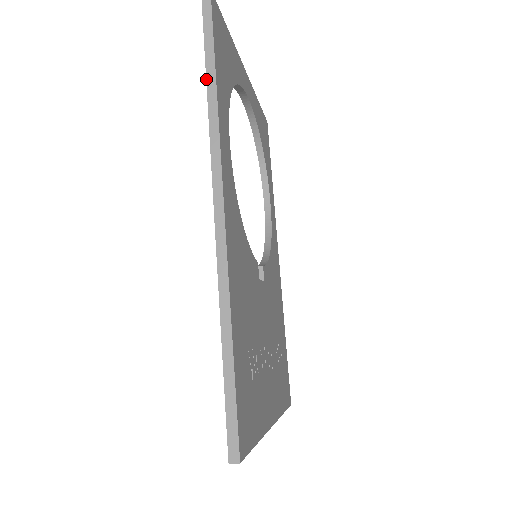
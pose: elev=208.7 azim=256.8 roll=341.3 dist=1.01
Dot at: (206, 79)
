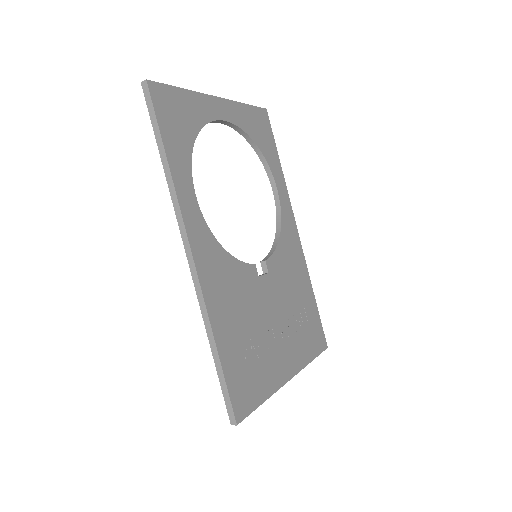
Dot at: (161, 160)
